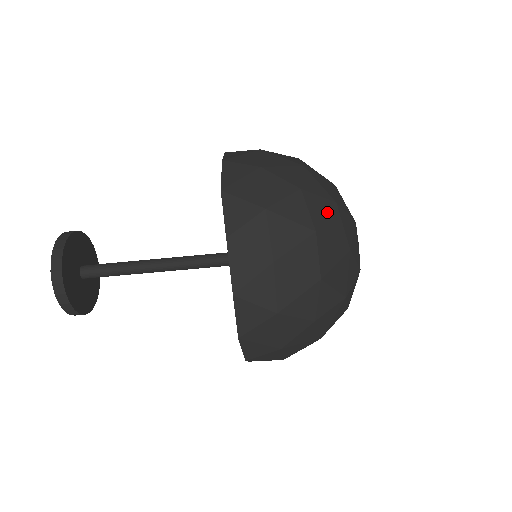
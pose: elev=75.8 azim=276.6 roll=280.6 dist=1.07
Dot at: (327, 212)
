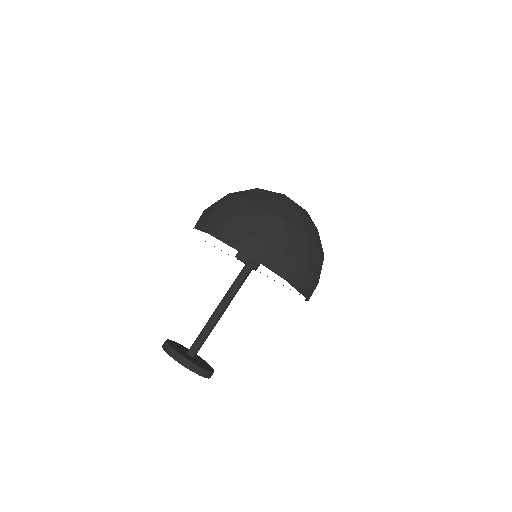
Dot at: (277, 205)
